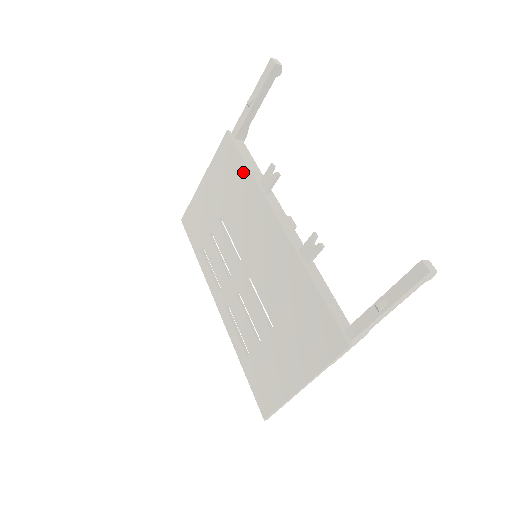
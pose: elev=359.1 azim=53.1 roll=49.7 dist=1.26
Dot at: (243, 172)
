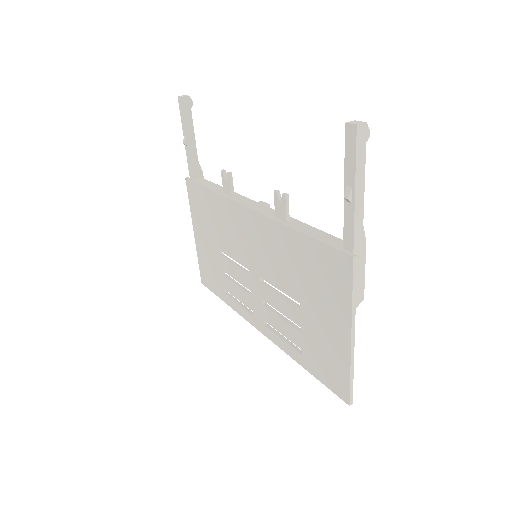
Dot at: (210, 197)
